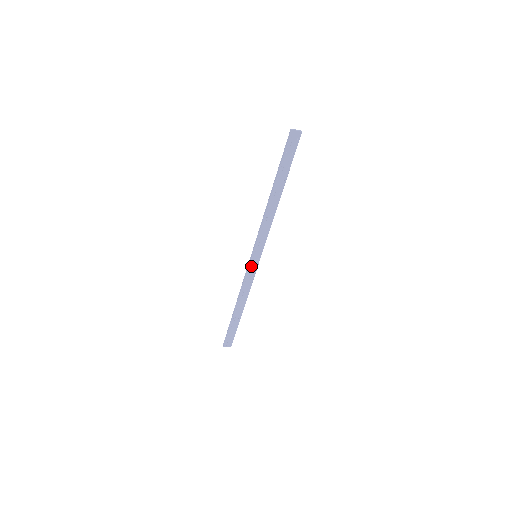
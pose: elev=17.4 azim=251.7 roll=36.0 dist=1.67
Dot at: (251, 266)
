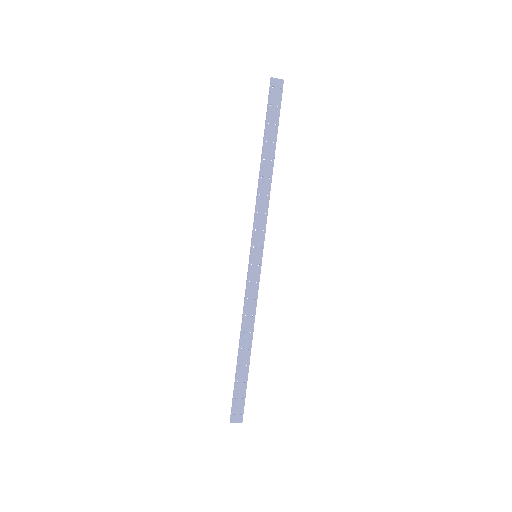
Dot at: (252, 272)
